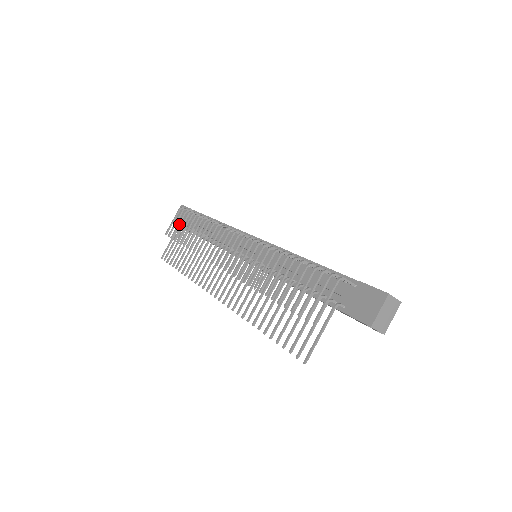
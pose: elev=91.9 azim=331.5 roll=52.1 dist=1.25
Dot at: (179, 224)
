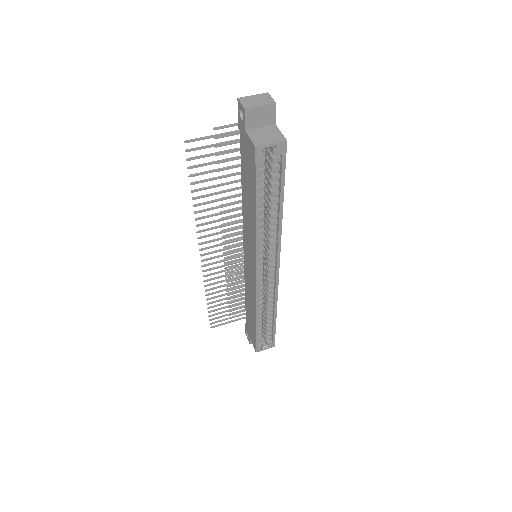
Dot at: (242, 303)
